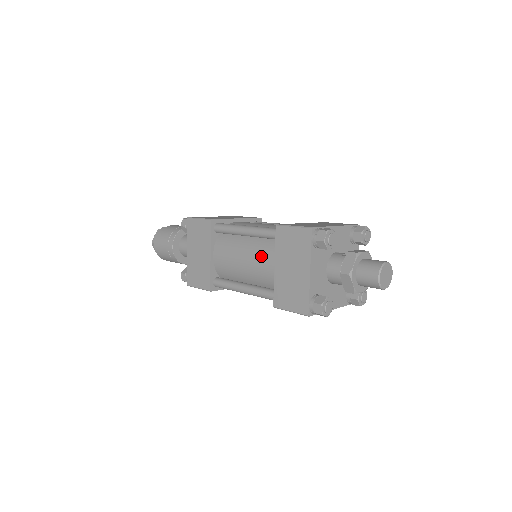
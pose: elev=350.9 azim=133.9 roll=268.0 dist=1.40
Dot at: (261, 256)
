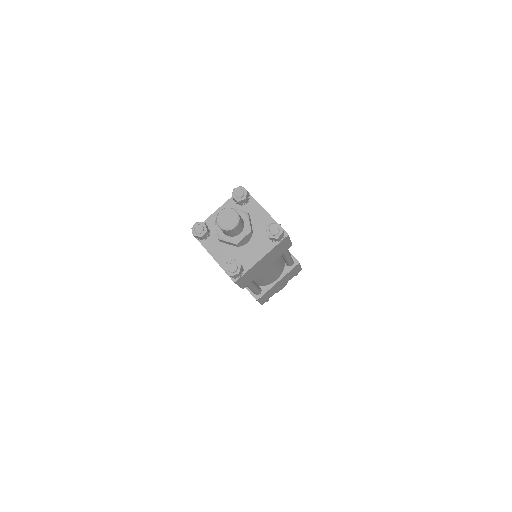
Dot at: occluded
